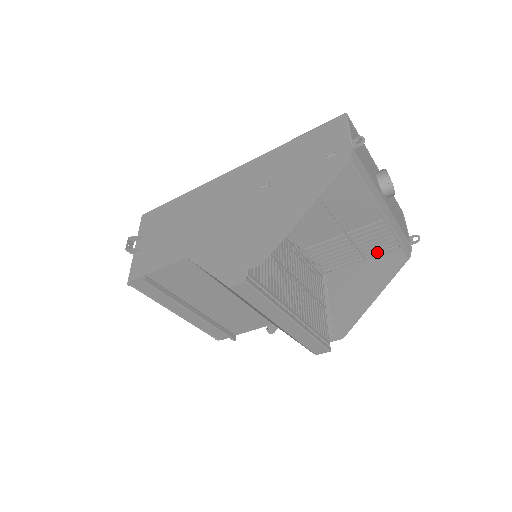
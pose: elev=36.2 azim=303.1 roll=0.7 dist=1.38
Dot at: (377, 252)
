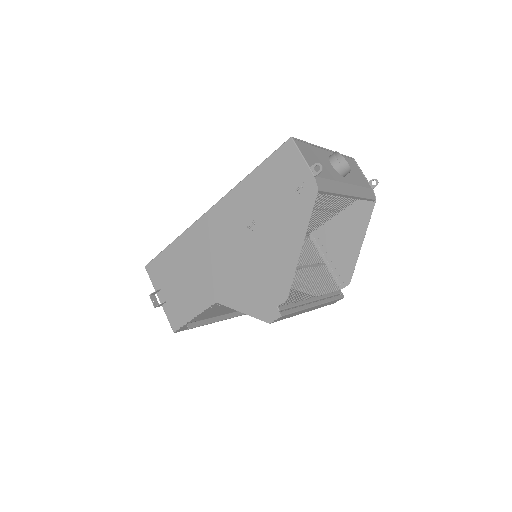
Dot at: (347, 203)
